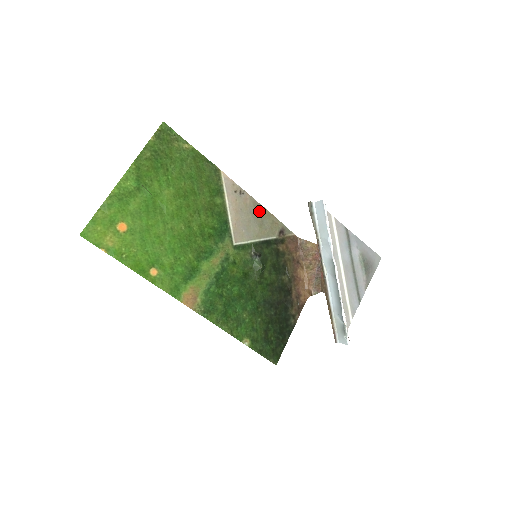
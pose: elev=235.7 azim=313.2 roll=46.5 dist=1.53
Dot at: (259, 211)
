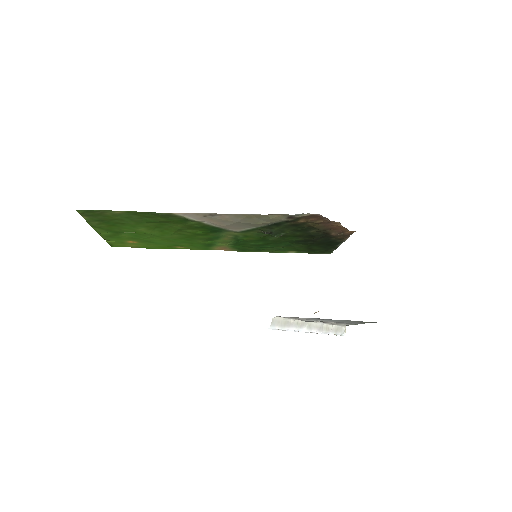
Dot at: (247, 217)
